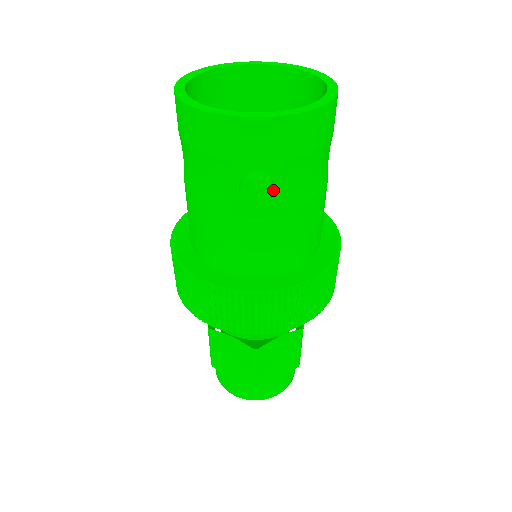
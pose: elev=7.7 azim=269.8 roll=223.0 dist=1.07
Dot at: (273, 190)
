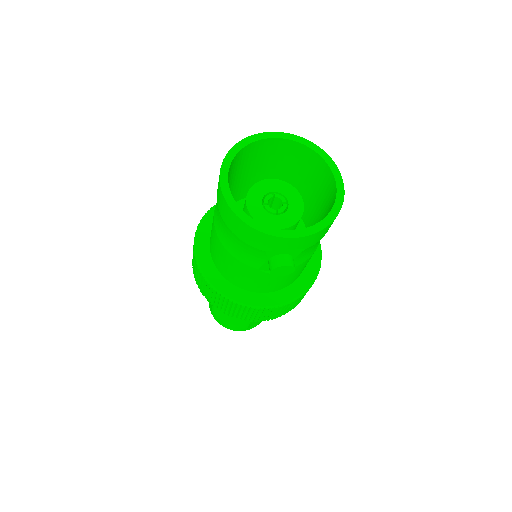
Dot at: (294, 269)
